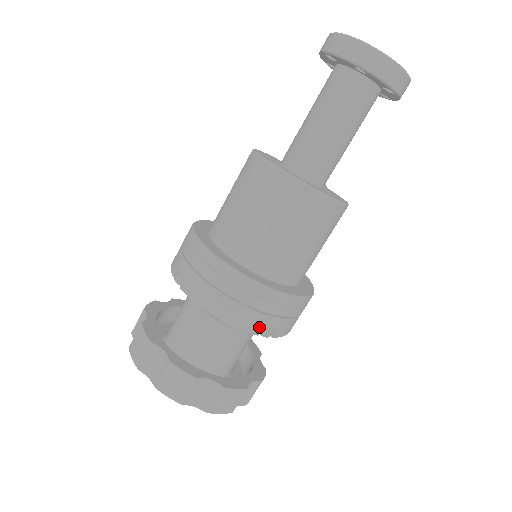
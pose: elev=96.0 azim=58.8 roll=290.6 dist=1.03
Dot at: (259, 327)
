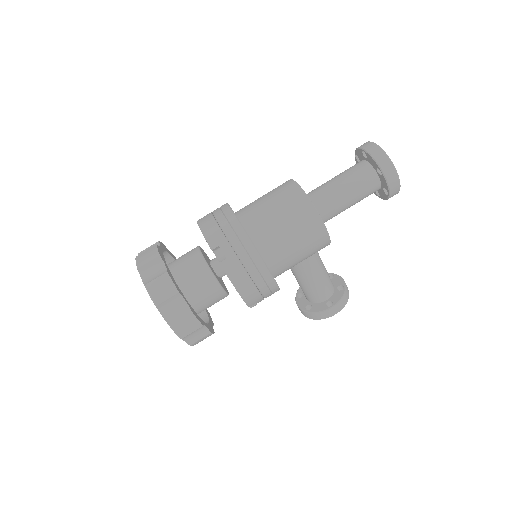
Dot at: (216, 244)
